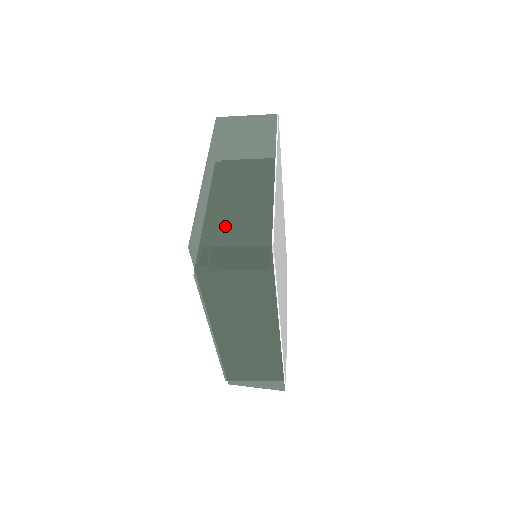
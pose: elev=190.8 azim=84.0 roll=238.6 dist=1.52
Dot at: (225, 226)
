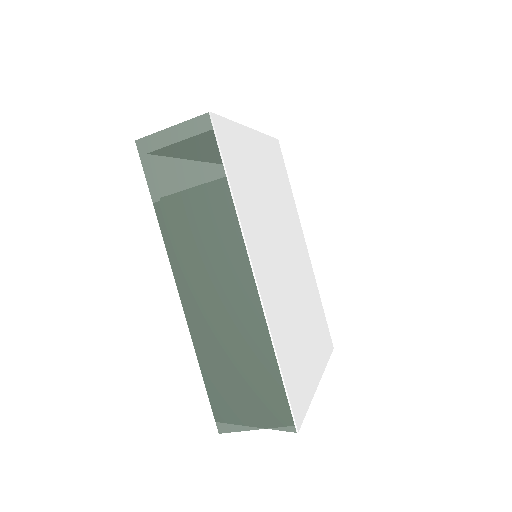
Dot at: occluded
